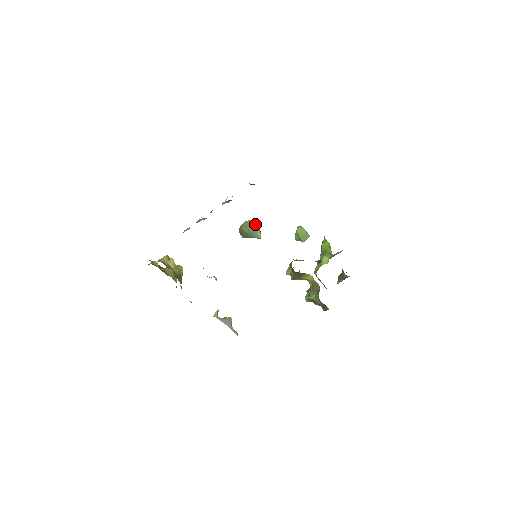
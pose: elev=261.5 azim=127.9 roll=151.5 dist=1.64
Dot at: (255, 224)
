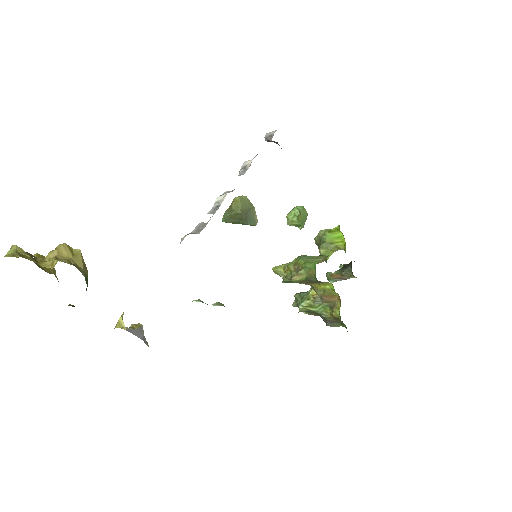
Dot at: (251, 203)
